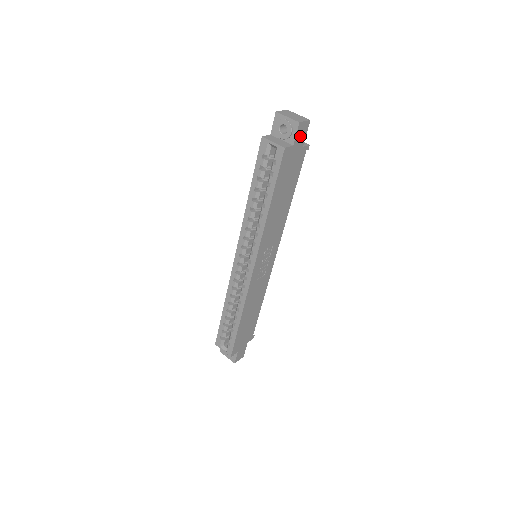
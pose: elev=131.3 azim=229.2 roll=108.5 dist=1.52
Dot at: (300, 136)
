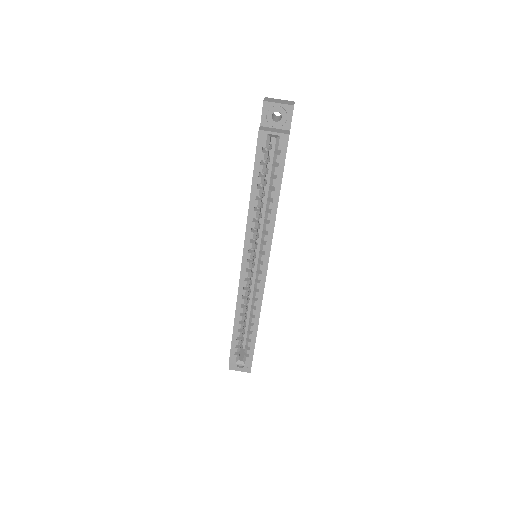
Dot at: occluded
